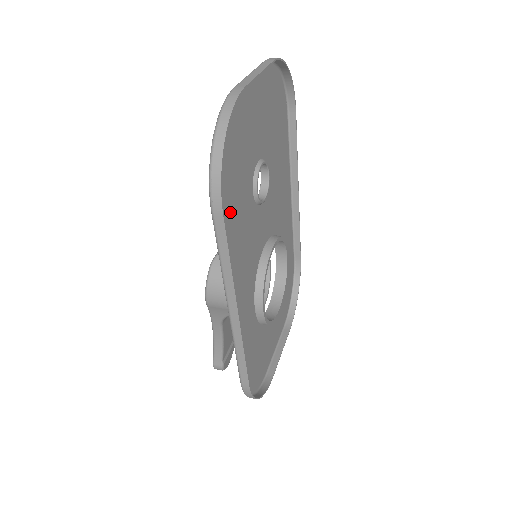
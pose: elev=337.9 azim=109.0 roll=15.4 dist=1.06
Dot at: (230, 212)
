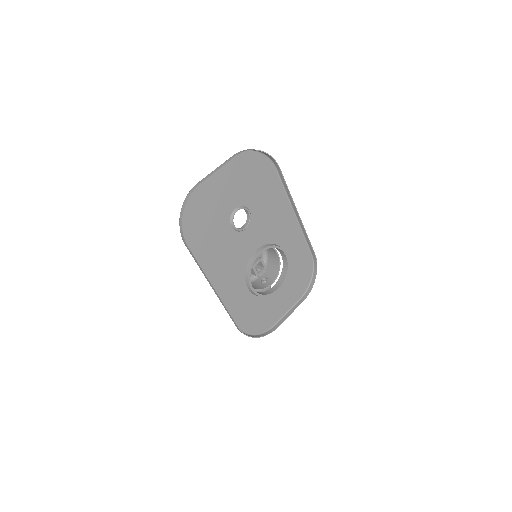
Dot at: (205, 241)
